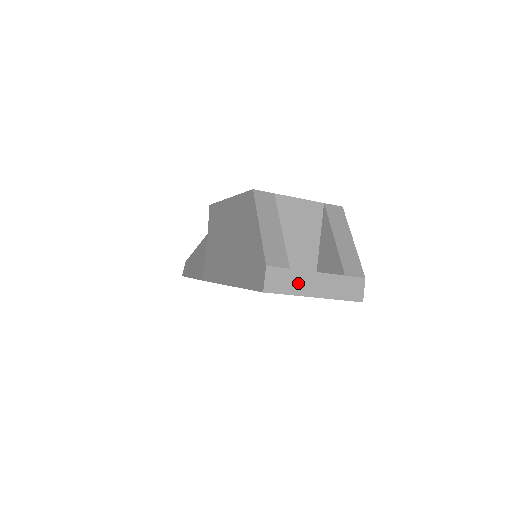
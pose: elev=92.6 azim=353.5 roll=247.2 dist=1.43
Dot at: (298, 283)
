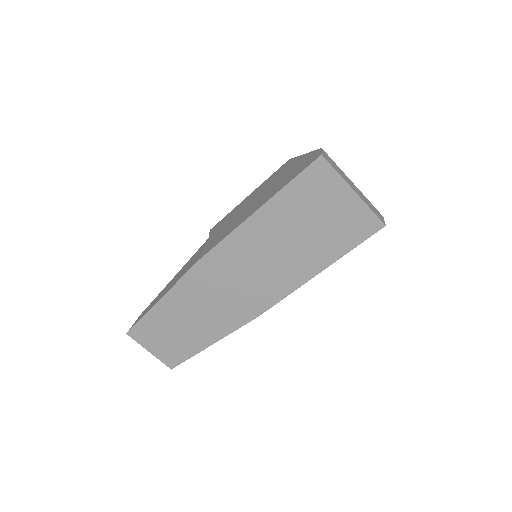
Dot at: (342, 174)
